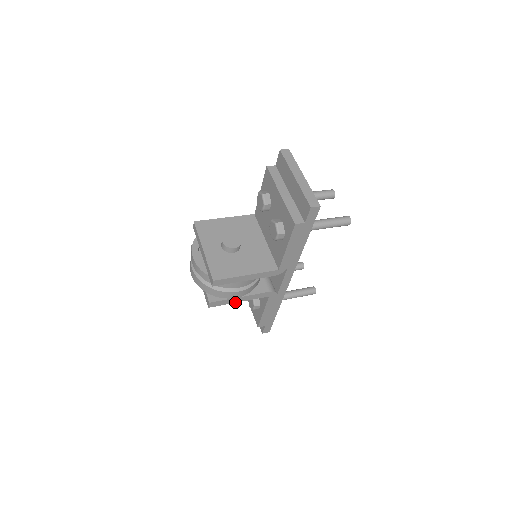
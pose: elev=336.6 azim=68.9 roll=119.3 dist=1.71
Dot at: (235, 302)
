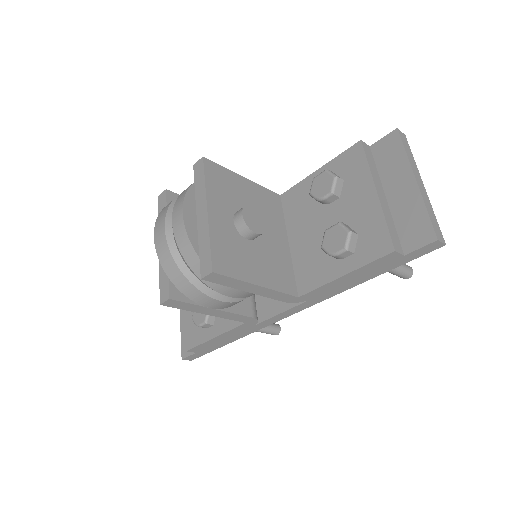
Dot at: (201, 312)
